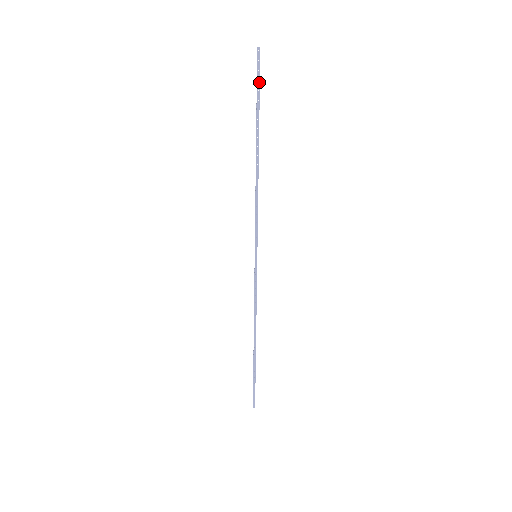
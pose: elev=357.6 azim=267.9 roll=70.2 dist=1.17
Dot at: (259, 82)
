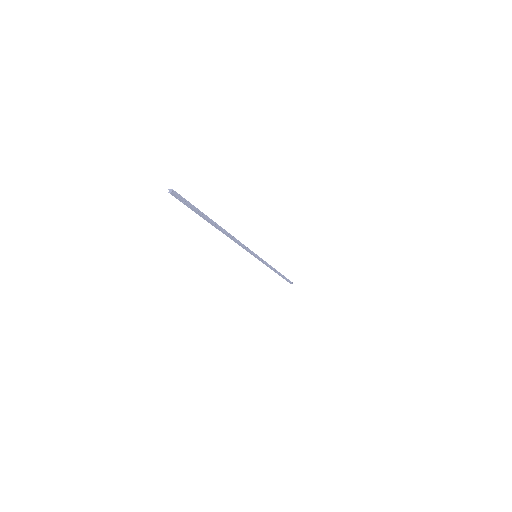
Dot at: (190, 207)
